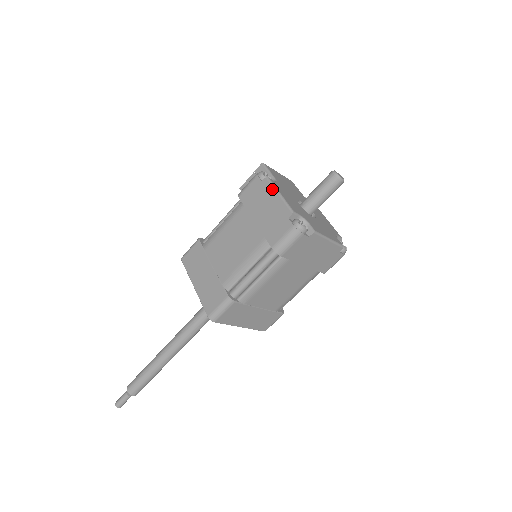
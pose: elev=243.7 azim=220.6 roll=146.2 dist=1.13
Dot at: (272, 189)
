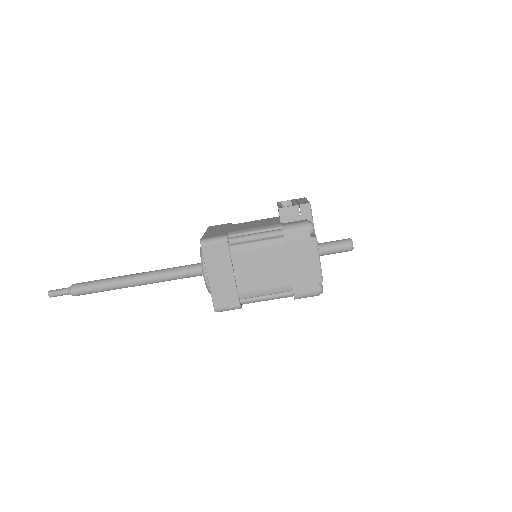
Dot at: (316, 252)
